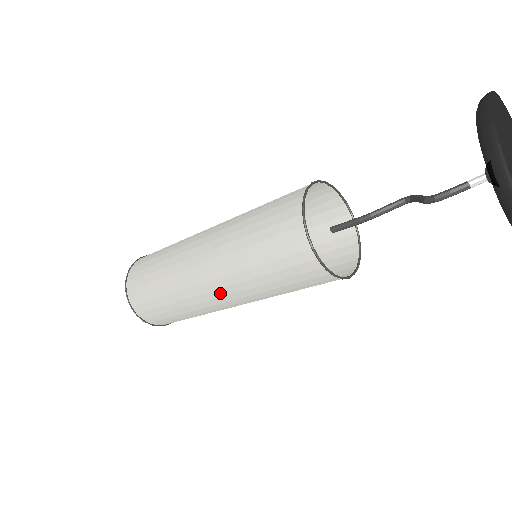
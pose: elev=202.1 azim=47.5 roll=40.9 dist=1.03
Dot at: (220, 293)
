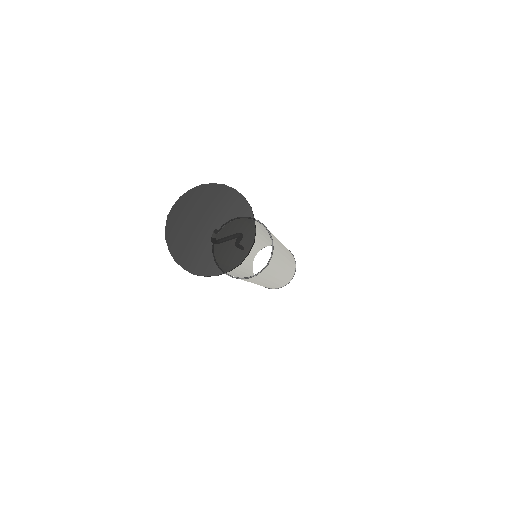
Dot at: occluded
